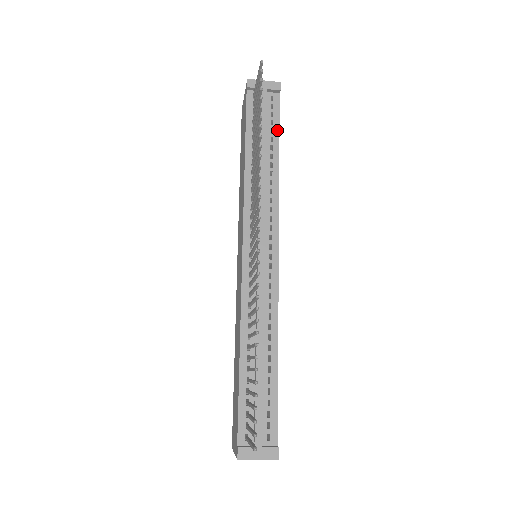
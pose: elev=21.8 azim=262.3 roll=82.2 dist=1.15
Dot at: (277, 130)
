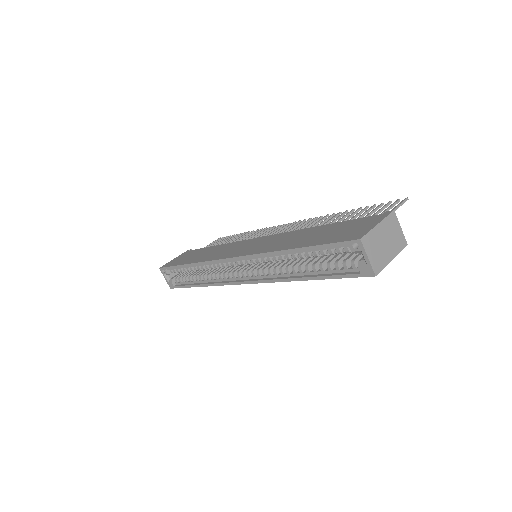
Dot at: occluded
